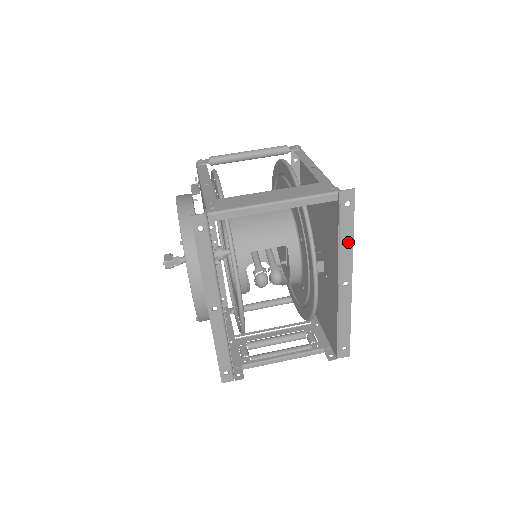
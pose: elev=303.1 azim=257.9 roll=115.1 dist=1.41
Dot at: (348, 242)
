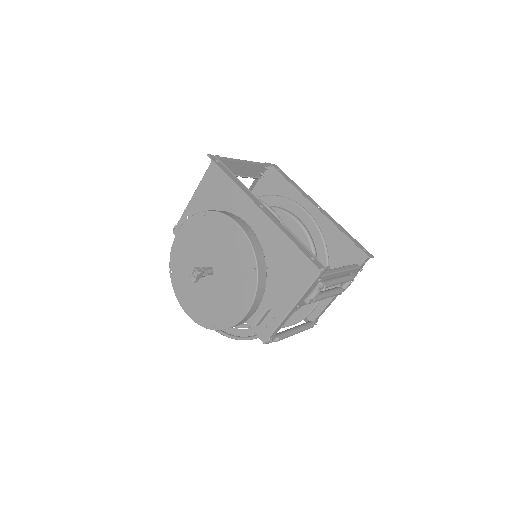
Dot at: (297, 186)
